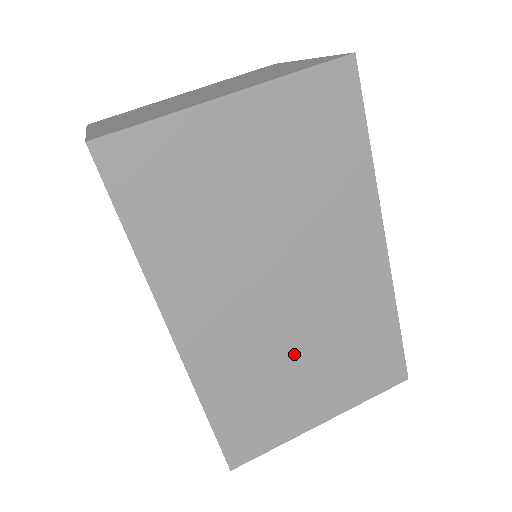
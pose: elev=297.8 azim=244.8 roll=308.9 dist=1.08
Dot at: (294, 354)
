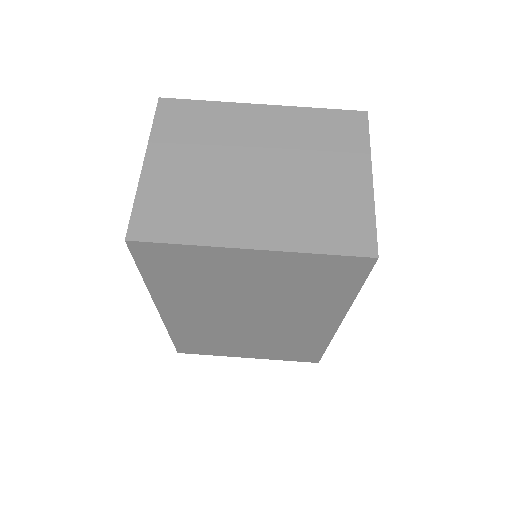
Dot at: (242, 337)
